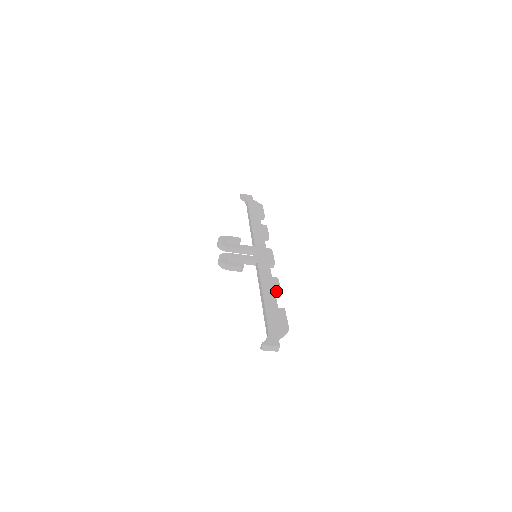
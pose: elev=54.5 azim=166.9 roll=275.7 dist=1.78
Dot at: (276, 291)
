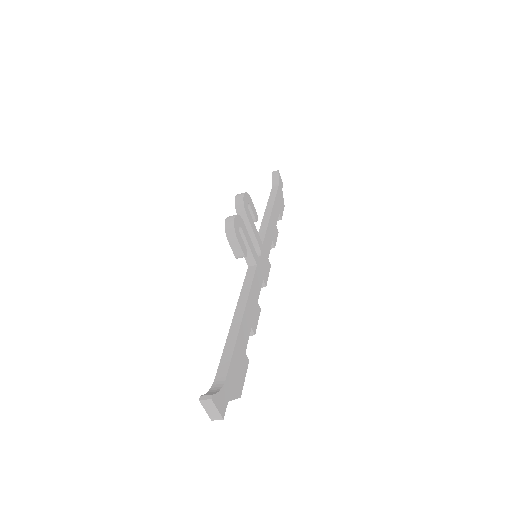
Dot at: (253, 326)
